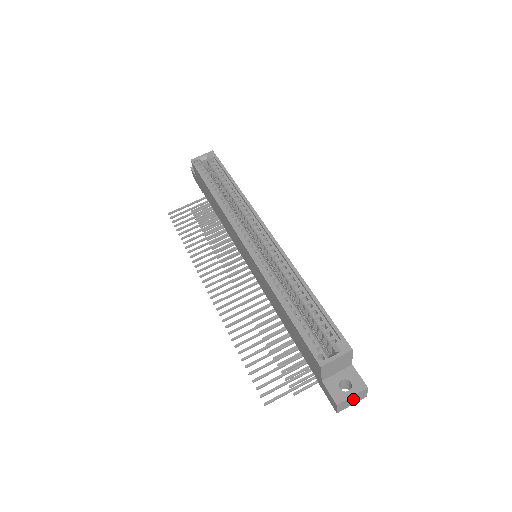
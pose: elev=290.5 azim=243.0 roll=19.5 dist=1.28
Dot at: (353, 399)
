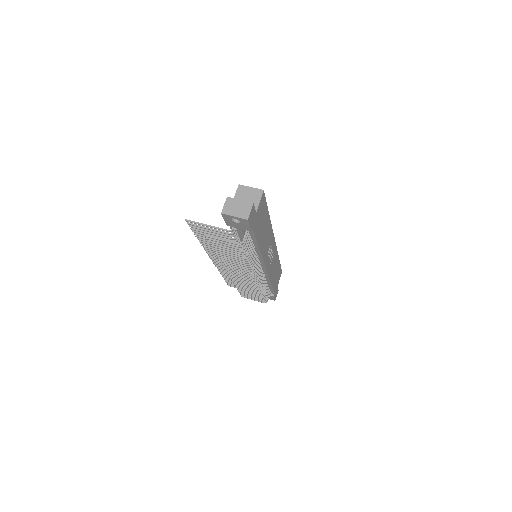
Dot at: (239, 207)
